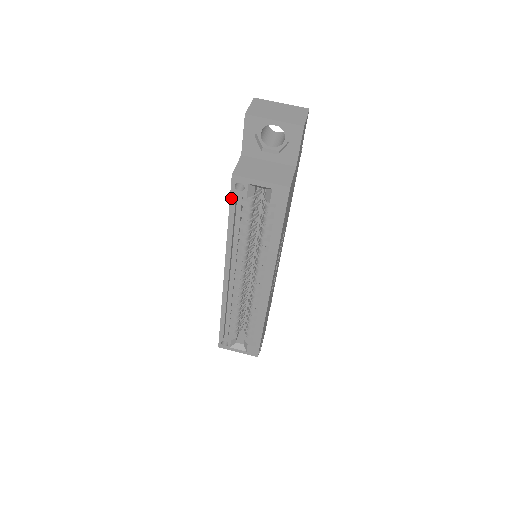
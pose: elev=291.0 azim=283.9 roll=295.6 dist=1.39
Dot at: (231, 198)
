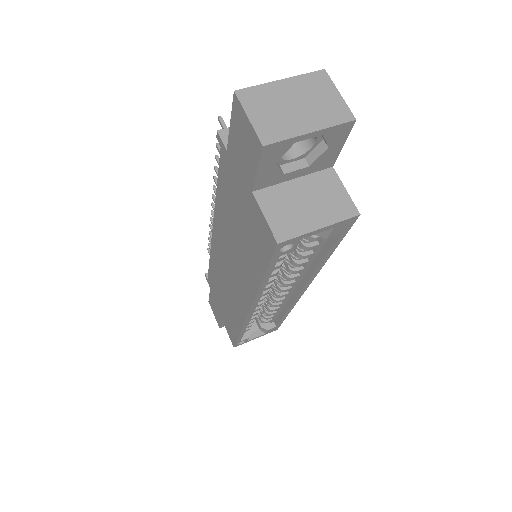
Dot at: (271, 261)
